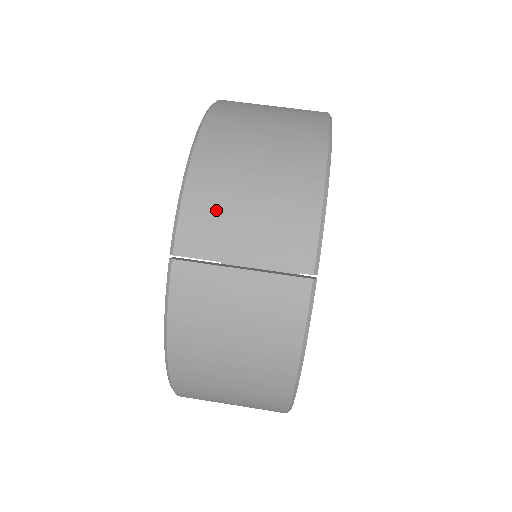
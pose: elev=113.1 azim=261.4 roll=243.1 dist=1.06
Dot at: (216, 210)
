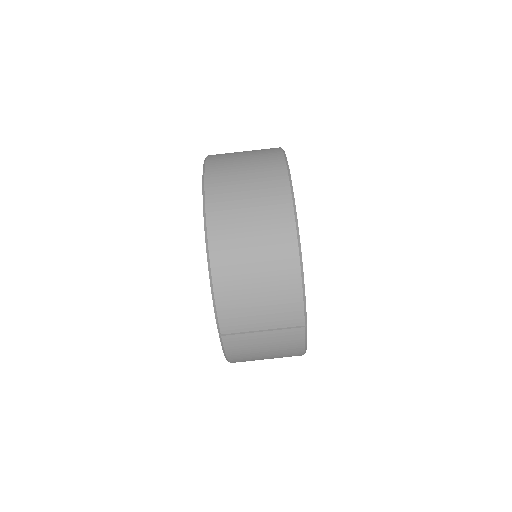
Dot at: (239, 308)
